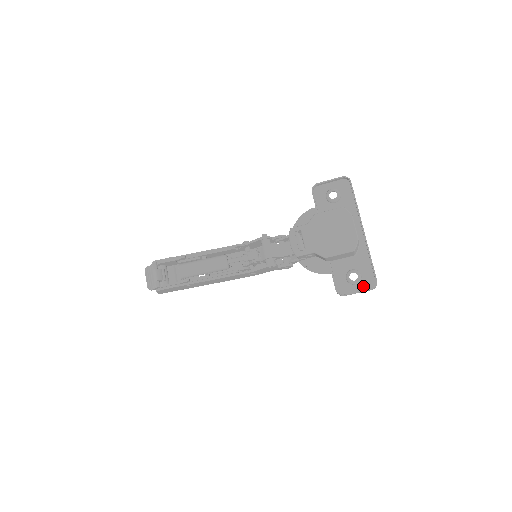
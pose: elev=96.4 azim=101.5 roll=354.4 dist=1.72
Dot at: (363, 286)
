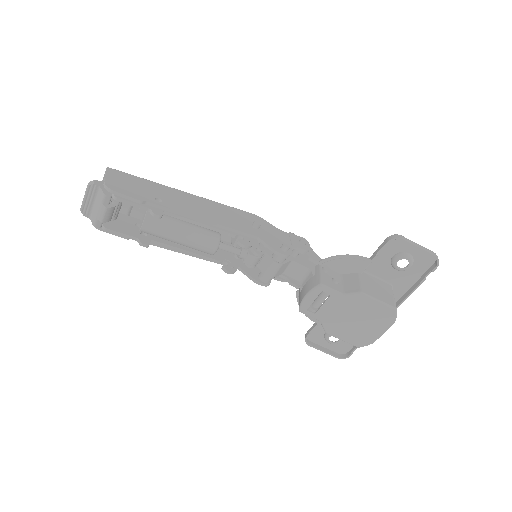
Dot at: (334, 347)
